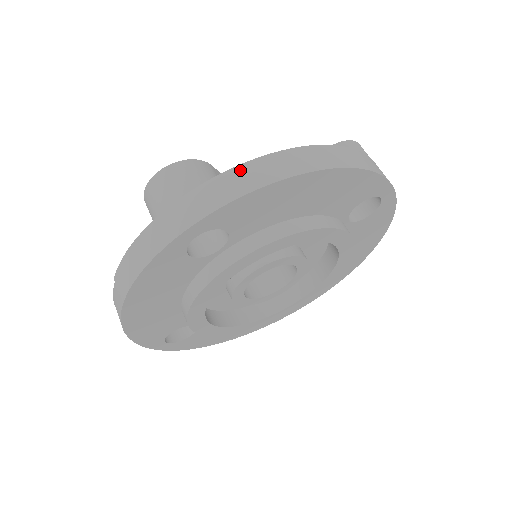
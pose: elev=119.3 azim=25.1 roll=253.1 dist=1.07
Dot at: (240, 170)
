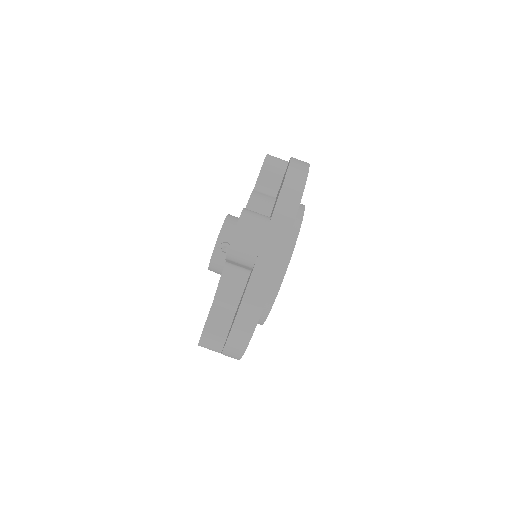
Dot at: (227, 351)
